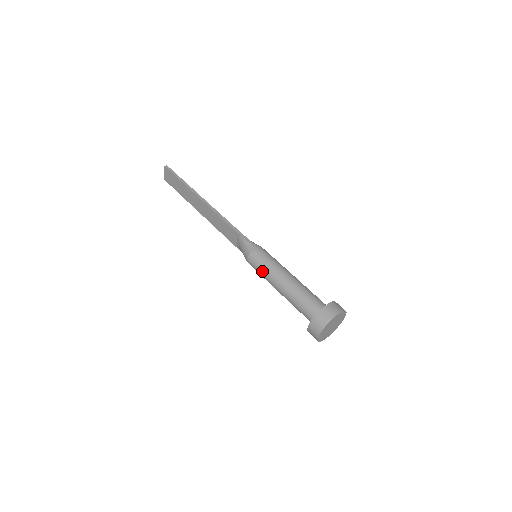
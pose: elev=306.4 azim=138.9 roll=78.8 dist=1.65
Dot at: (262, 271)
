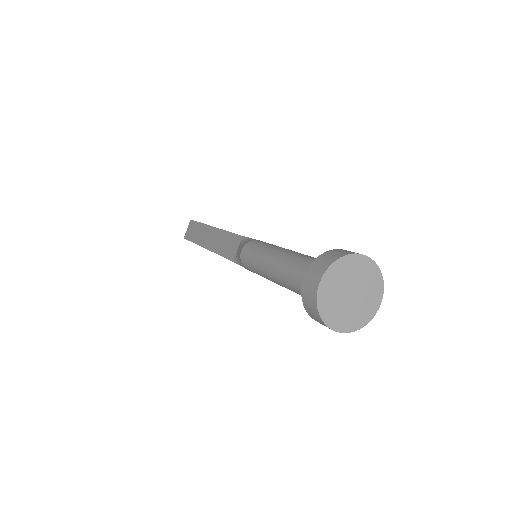
Dot at: (257, 252)
